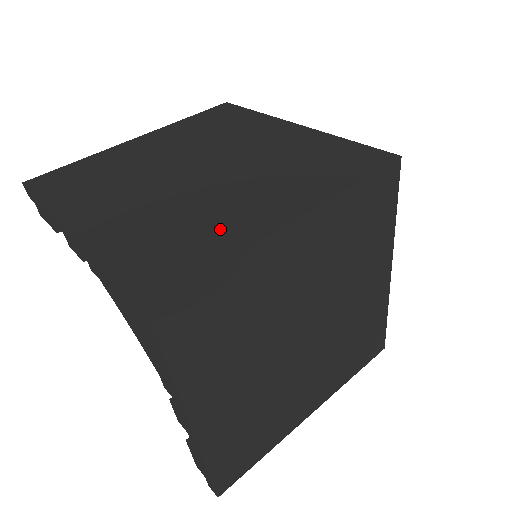
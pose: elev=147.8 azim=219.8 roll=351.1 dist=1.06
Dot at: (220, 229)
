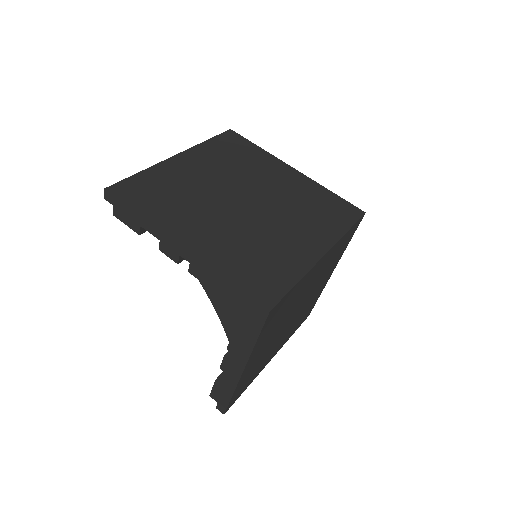
Dot at: (285, 257)
